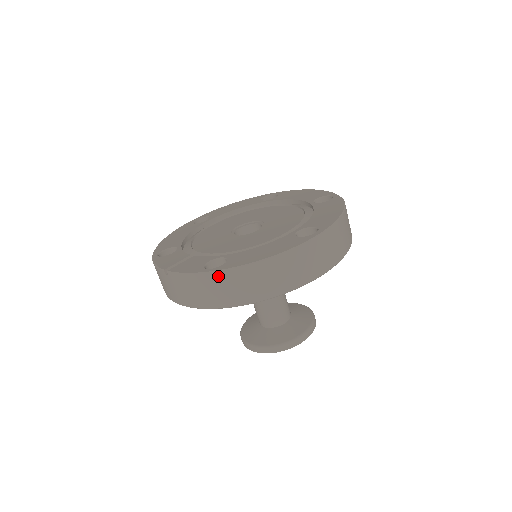
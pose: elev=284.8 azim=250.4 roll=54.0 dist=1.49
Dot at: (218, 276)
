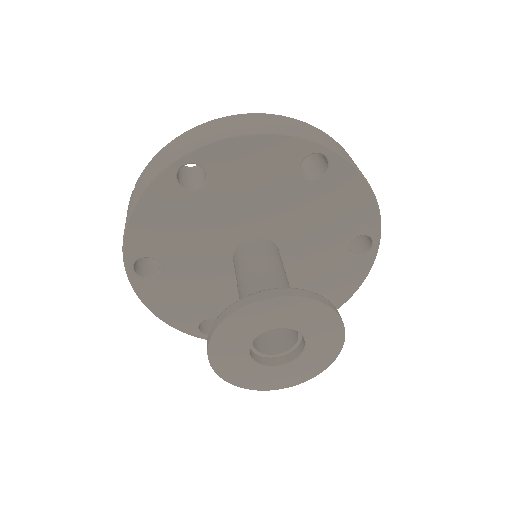
Dot at: (186, 134)
